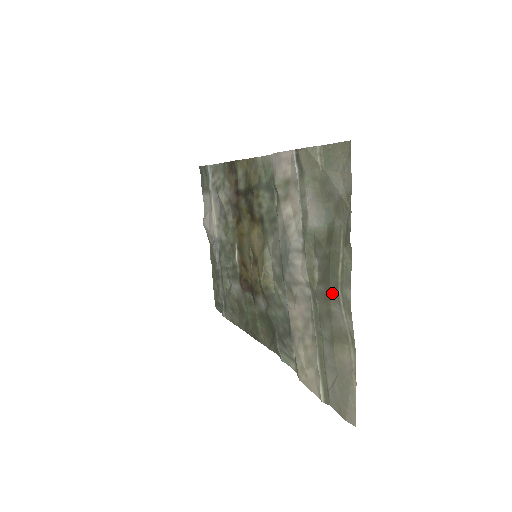
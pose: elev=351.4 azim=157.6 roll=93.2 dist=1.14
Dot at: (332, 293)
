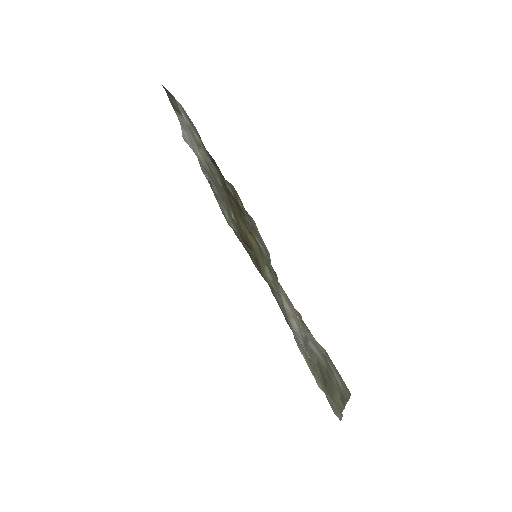
Dot at: occluded
